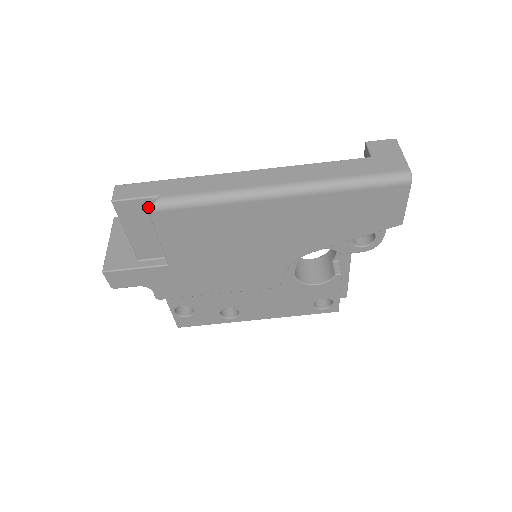
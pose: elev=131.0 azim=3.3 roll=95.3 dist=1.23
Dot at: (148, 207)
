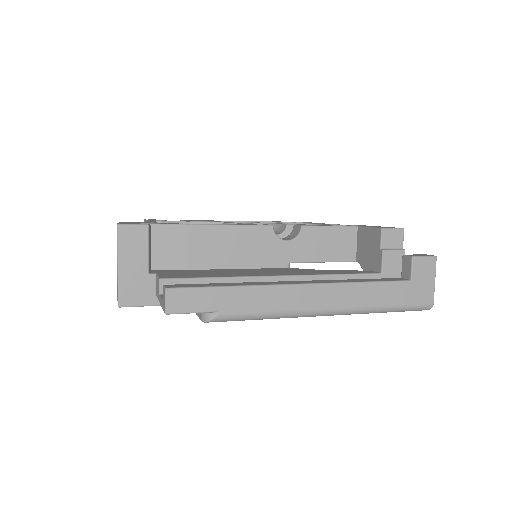
Dot at: occluded
